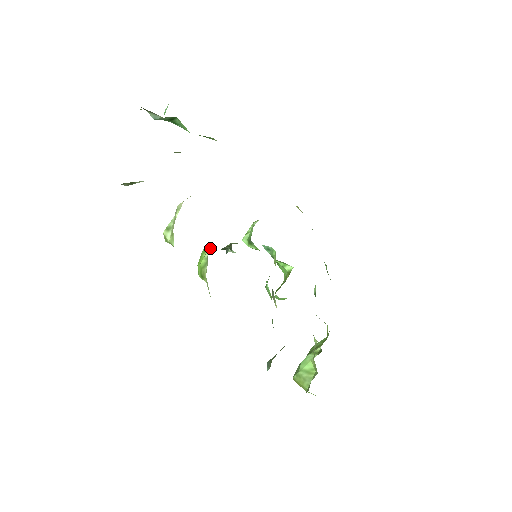
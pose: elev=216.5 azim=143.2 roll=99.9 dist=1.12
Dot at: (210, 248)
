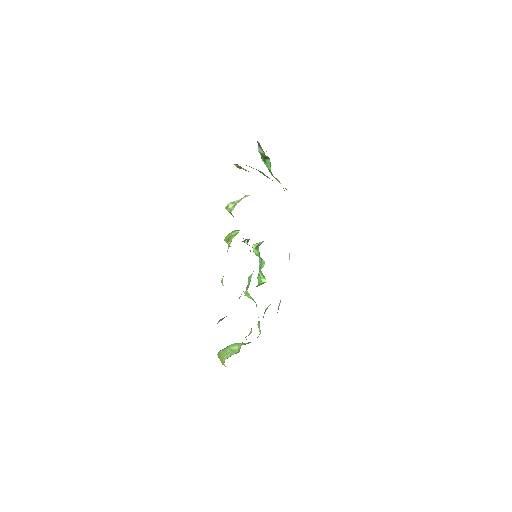
Dot at: occluded
